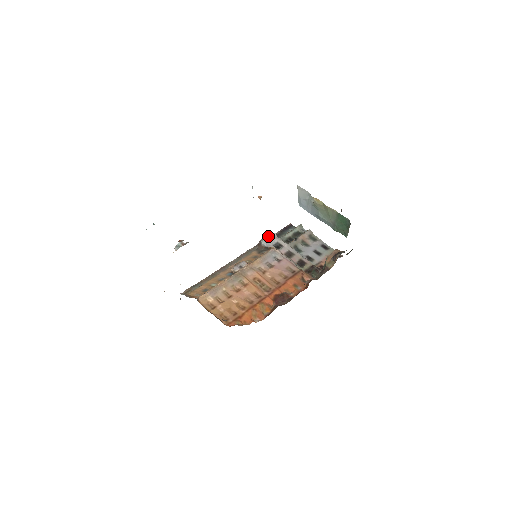
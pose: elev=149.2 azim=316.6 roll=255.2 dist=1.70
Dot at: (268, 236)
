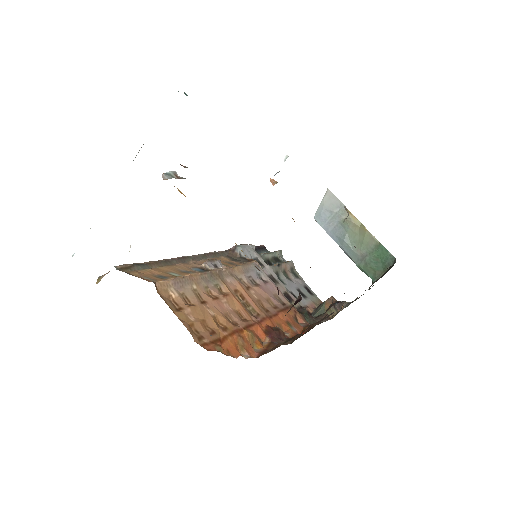
Dot at: occluded
